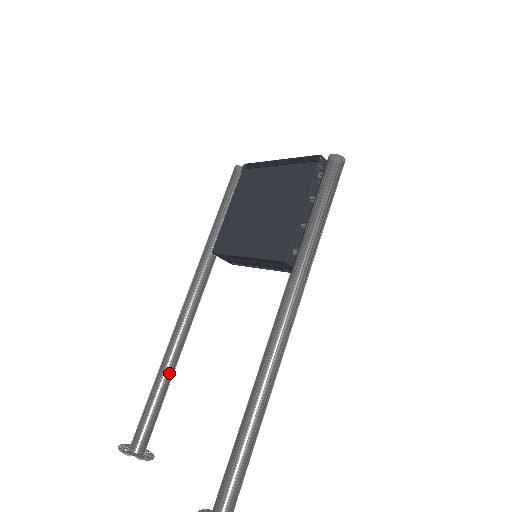
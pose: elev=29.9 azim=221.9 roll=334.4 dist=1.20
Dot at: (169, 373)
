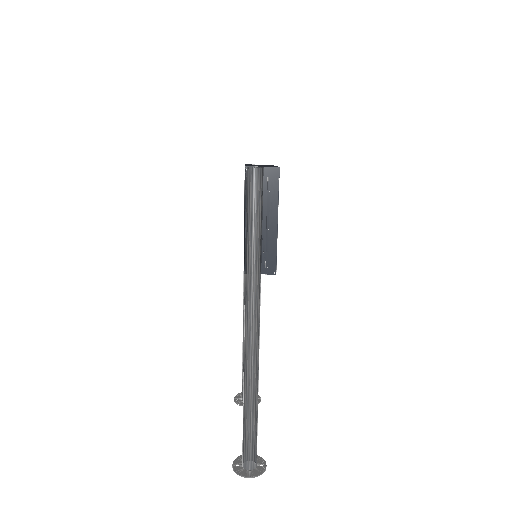
Dot at: occluded
